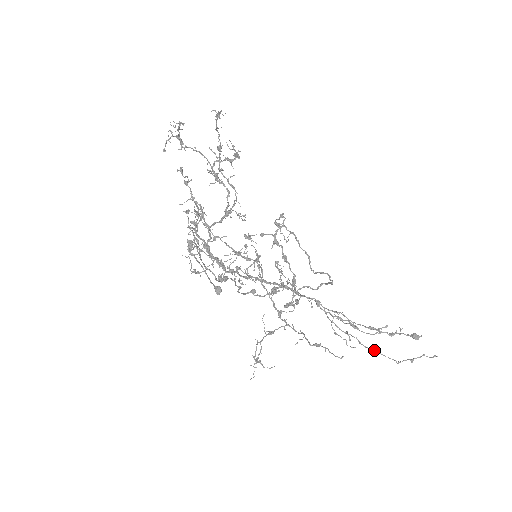
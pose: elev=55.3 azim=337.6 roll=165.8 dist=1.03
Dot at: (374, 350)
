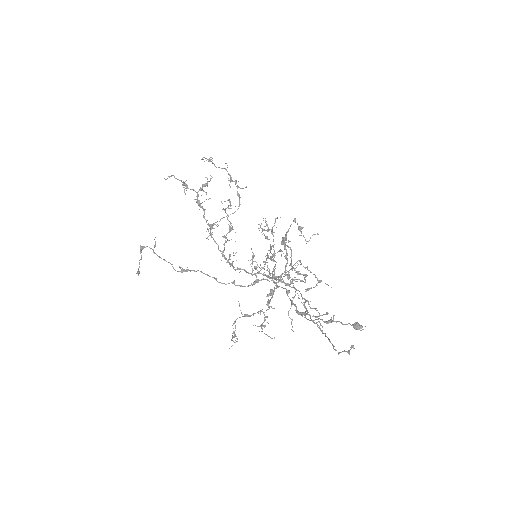
Dot at: (329, 340)
